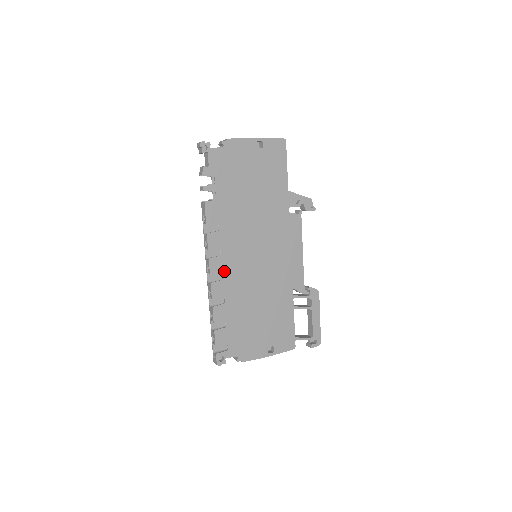
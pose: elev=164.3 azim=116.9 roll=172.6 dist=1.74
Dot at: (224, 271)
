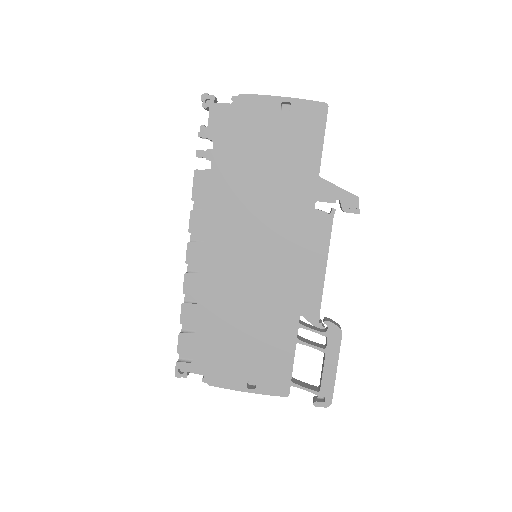
Dot at: (205, 263)
